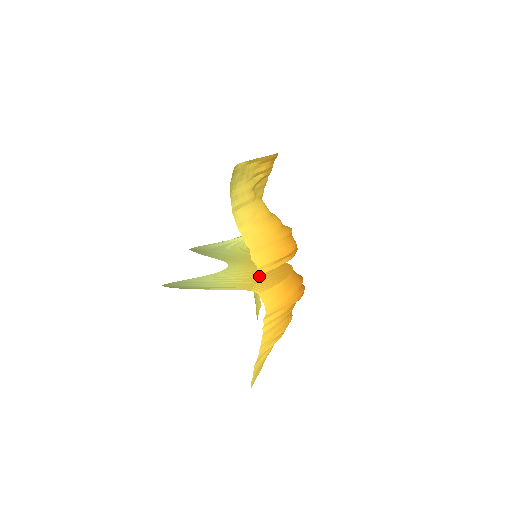
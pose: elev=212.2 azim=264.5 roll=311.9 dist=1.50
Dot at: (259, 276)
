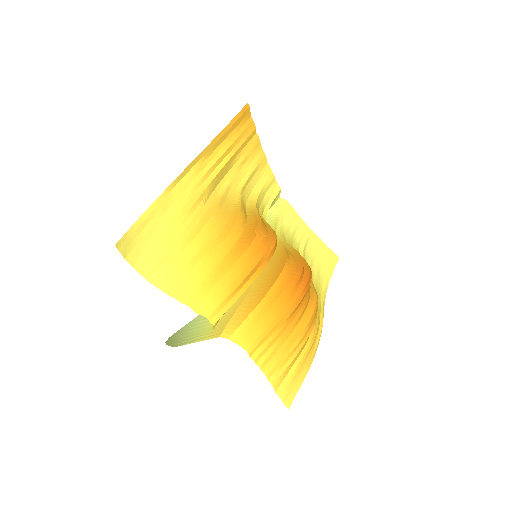
Dot at: (240, 301)
